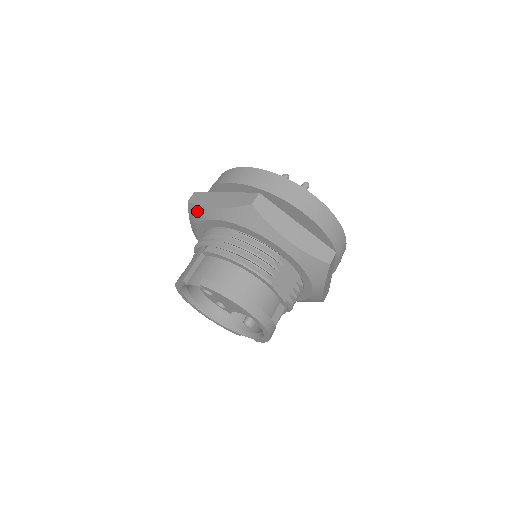
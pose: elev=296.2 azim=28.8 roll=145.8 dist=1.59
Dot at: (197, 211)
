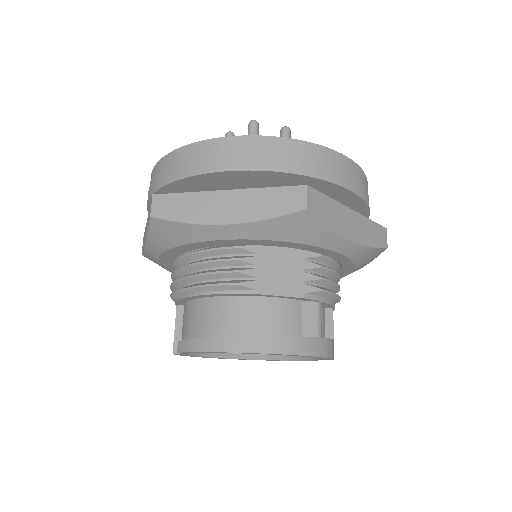
Dot at: (149, 259)
